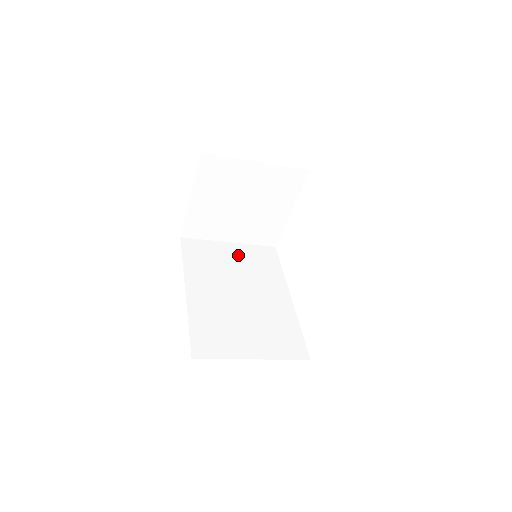
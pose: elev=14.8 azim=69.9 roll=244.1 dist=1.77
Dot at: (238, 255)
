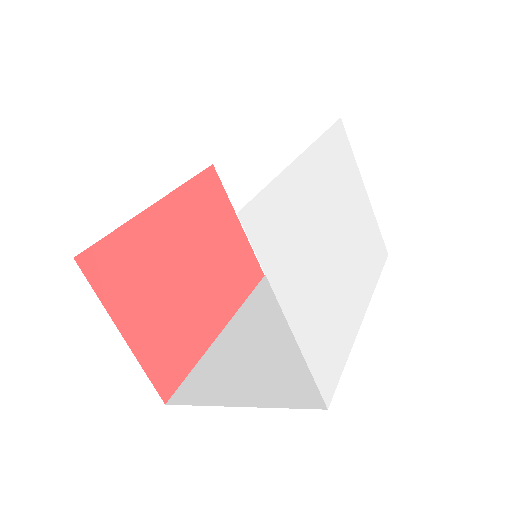
Dot at: occluded
